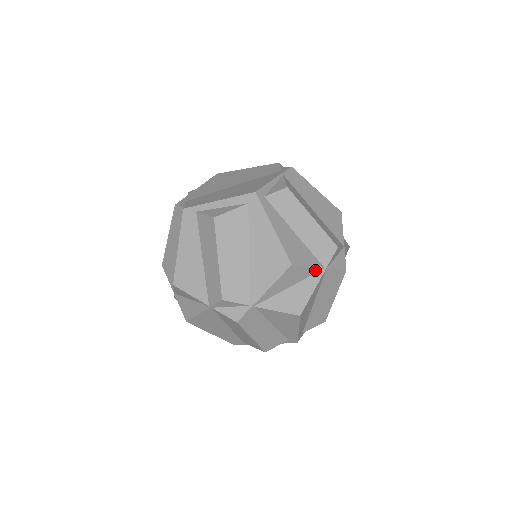
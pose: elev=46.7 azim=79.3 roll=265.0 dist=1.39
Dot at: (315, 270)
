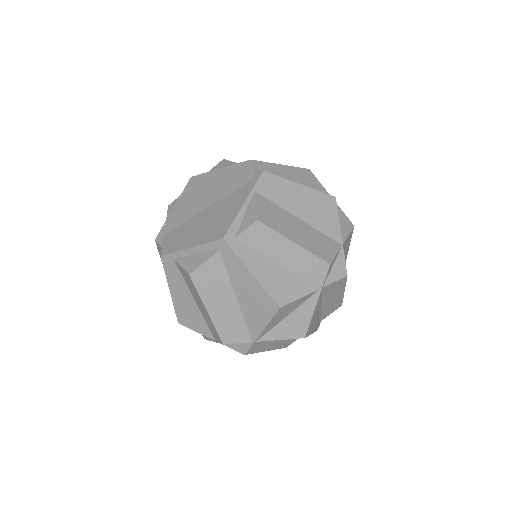
Dot at: (310, 295)
